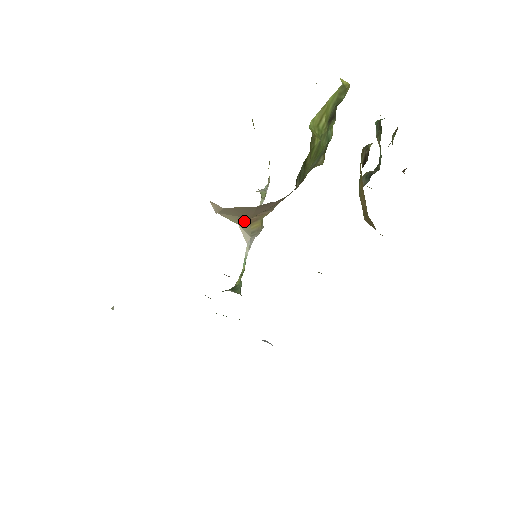
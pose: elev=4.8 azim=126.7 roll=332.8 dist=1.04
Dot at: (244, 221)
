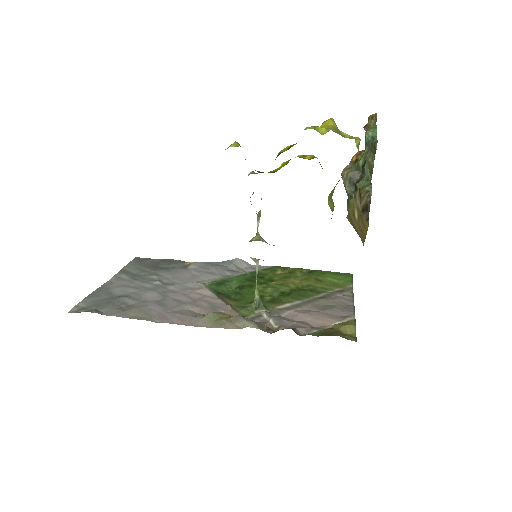
Dot at: occluded
